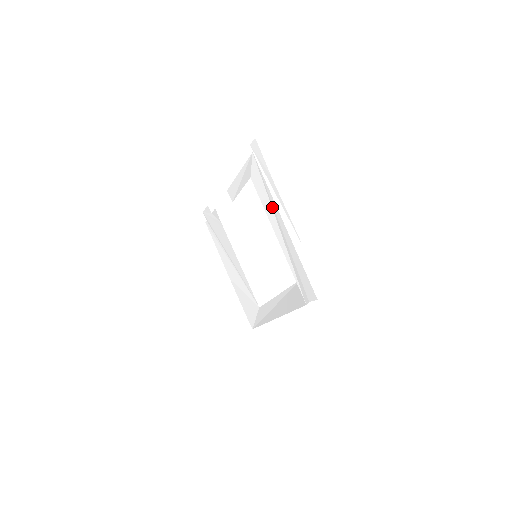
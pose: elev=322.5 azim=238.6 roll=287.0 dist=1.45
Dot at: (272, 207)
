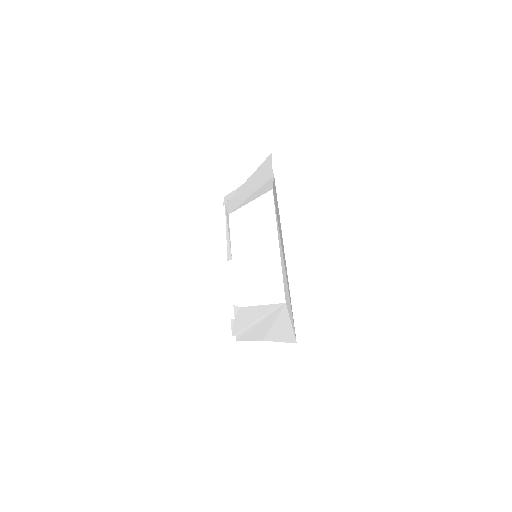
Dot at: (240, 195)
